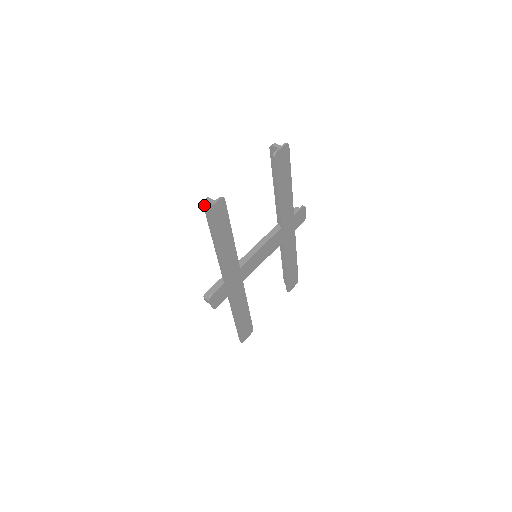
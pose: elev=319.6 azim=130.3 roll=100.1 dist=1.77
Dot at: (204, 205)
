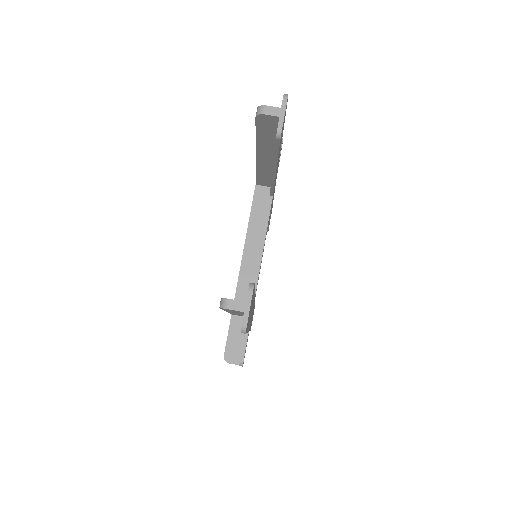
Dot at: (220, 308)
